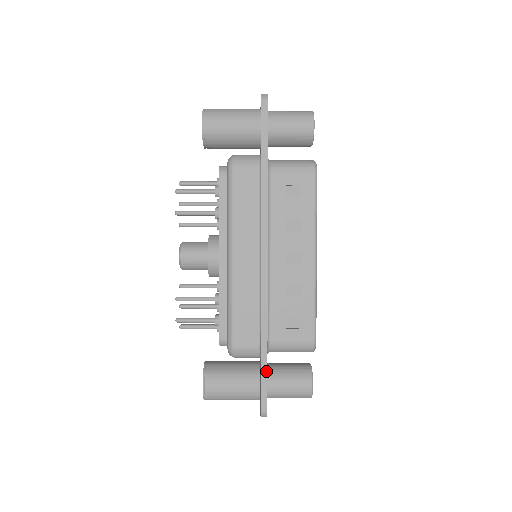
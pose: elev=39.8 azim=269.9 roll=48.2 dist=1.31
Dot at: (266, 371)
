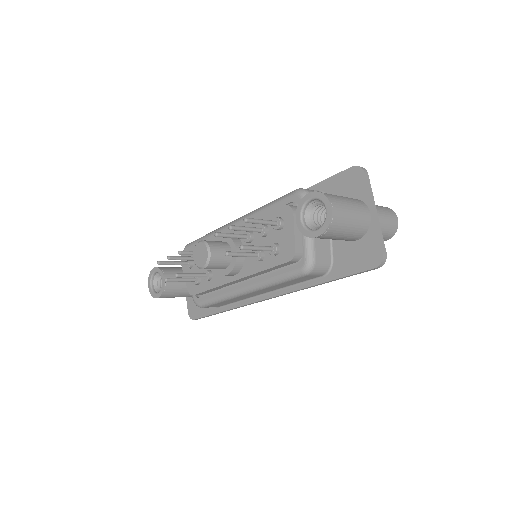
Dot at: occluded
